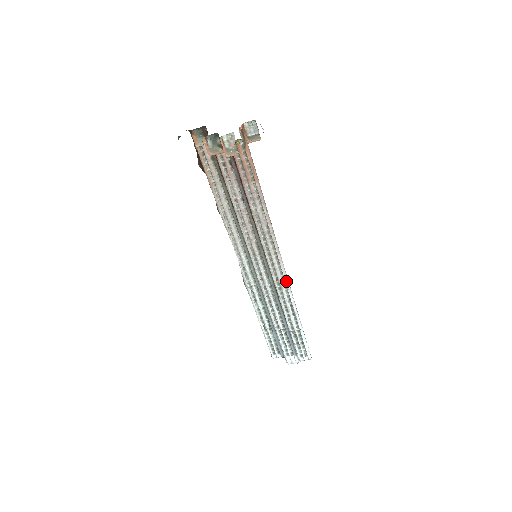
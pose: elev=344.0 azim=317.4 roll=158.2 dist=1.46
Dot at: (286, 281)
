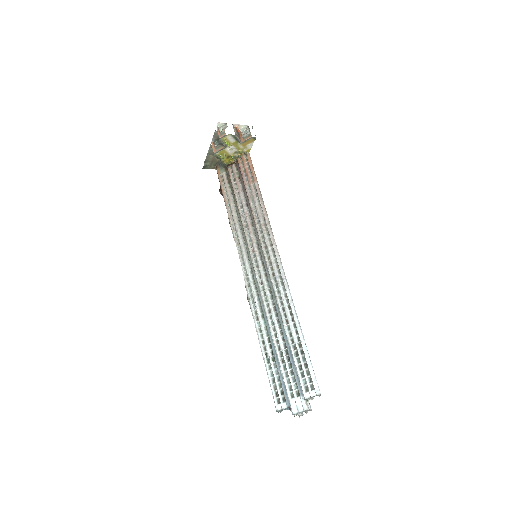
Dot at: (282, 275)
